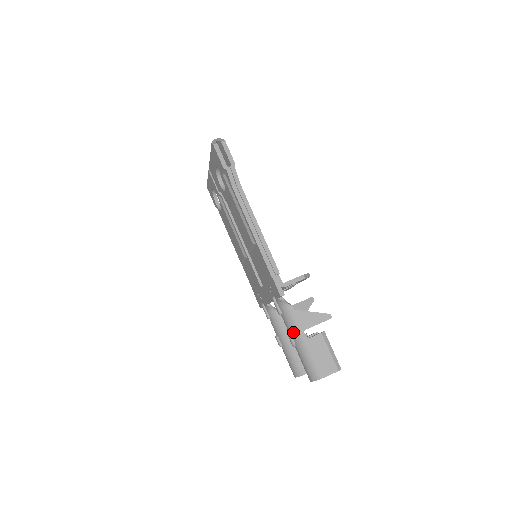
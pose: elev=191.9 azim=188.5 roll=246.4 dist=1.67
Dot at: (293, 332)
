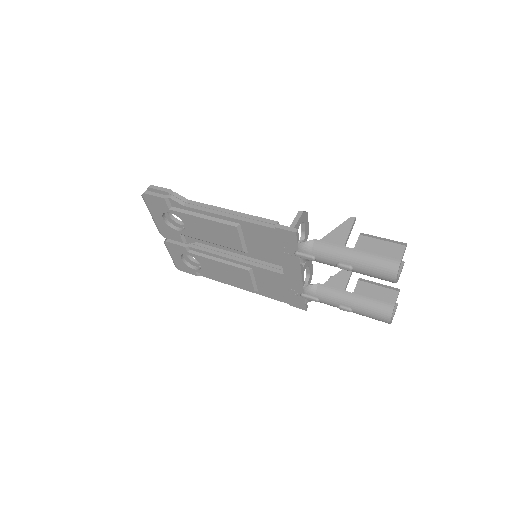
Dot at: (338, 257)
